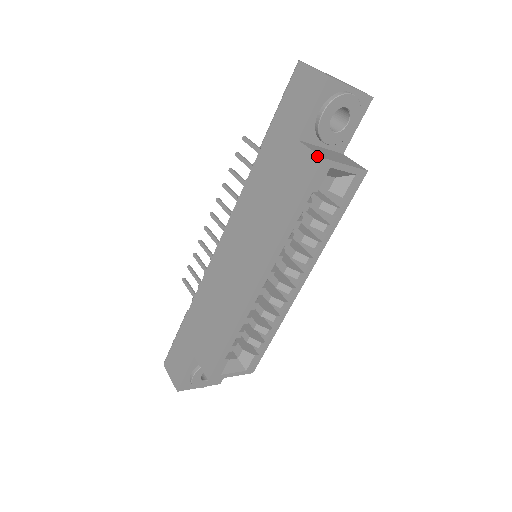
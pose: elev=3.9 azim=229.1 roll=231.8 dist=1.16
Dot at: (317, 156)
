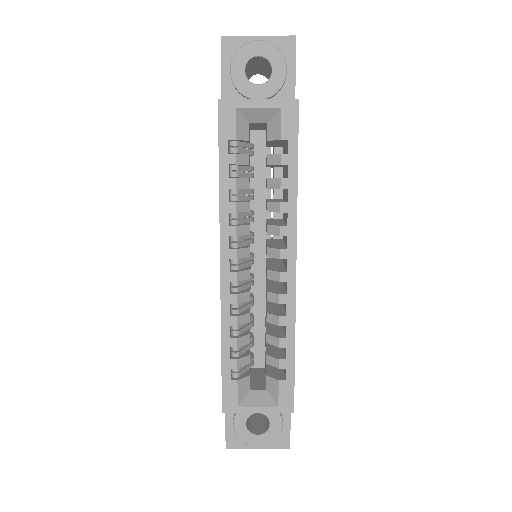
Dot at: (218, 103)
